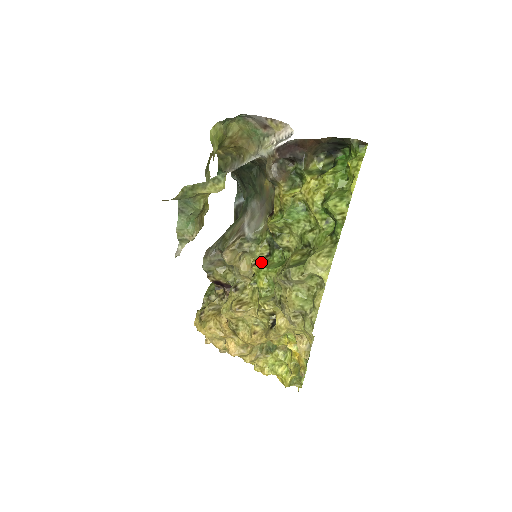
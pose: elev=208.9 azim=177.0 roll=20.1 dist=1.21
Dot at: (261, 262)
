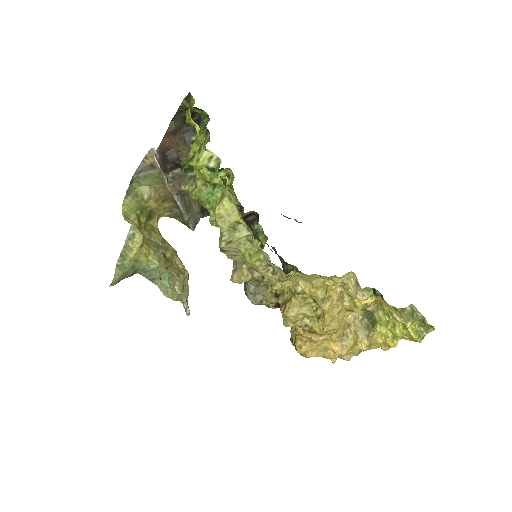
Dot at: occluded
